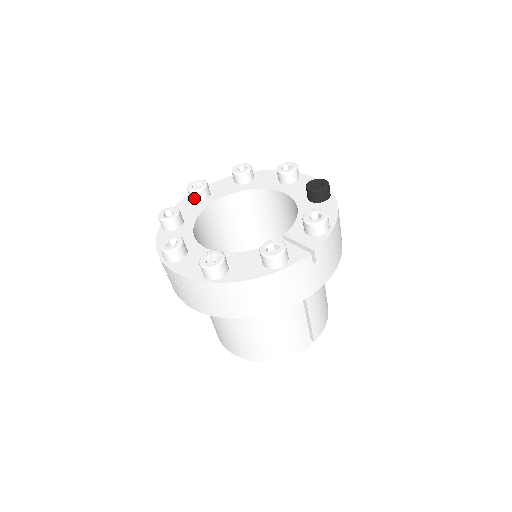
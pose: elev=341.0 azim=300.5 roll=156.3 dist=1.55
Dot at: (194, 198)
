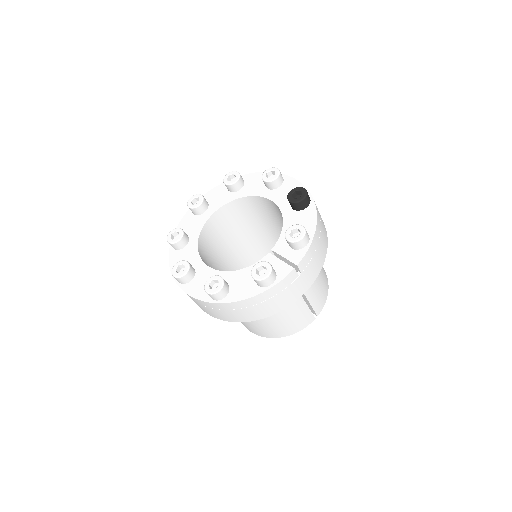
Dot at: (195, 213)
